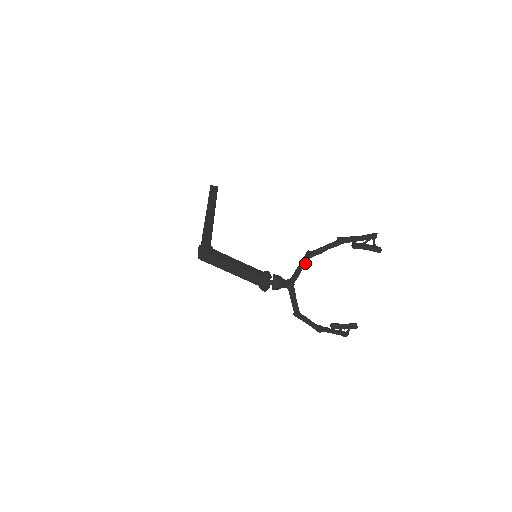
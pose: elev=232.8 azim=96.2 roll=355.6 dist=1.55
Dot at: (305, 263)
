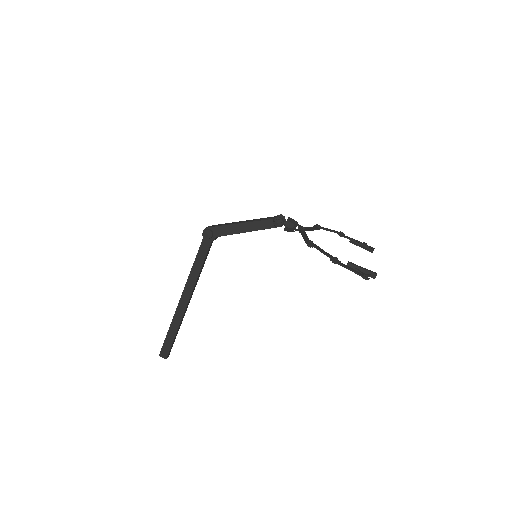
Dot at: (314, 229)
